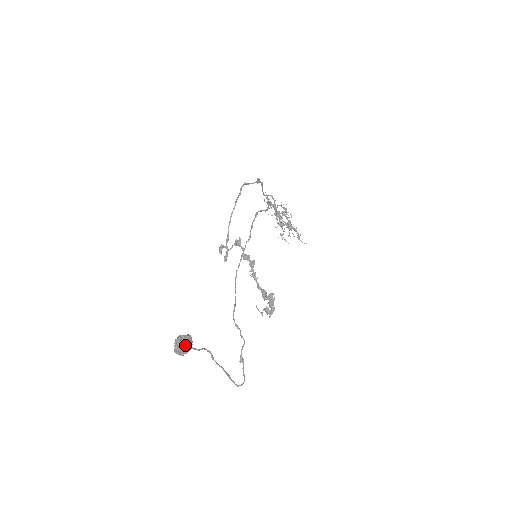
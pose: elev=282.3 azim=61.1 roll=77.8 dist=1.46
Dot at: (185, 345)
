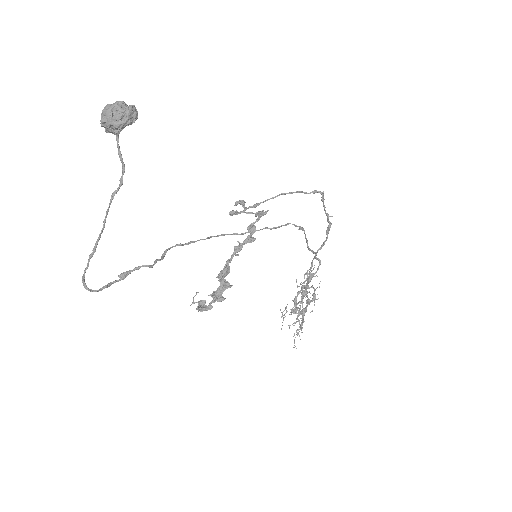
Dot at: (122, 109)
